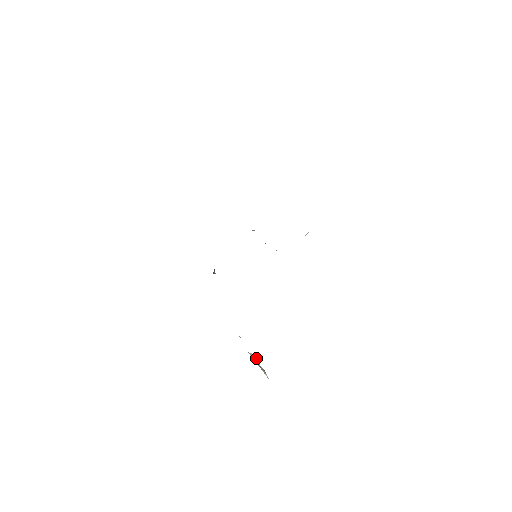
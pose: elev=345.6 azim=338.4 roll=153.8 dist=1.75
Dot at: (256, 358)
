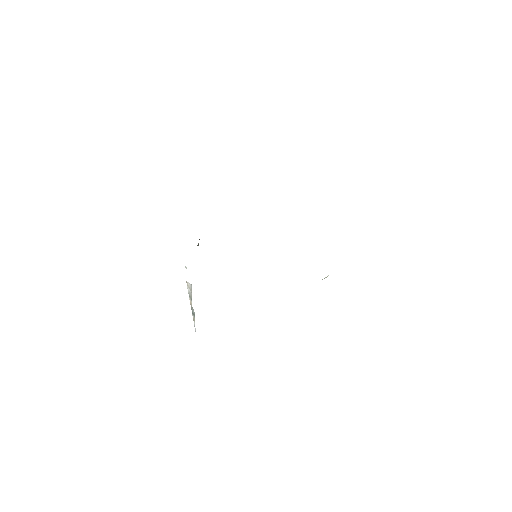
Dot at: occluded
